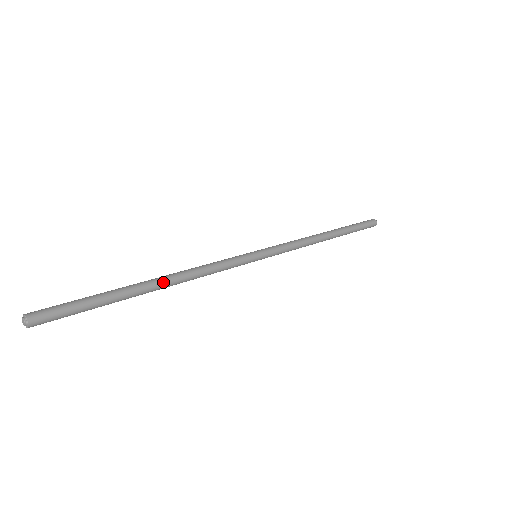
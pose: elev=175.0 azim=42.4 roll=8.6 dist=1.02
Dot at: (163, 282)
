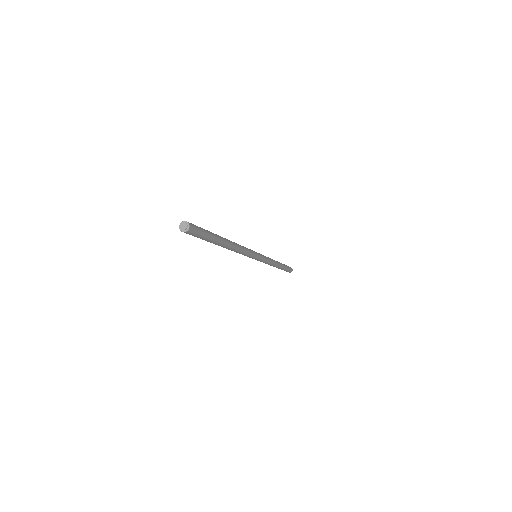
Dot at: (231, 242)
